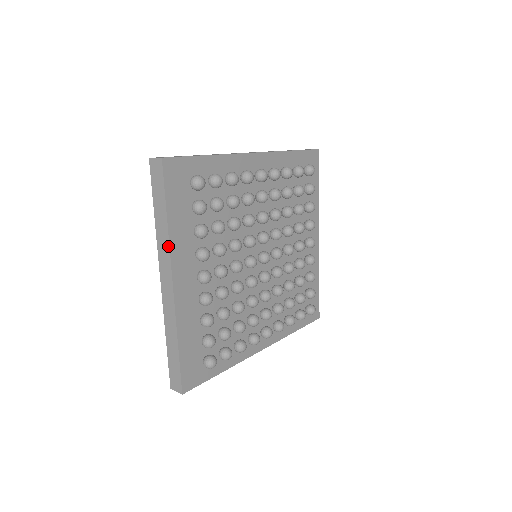
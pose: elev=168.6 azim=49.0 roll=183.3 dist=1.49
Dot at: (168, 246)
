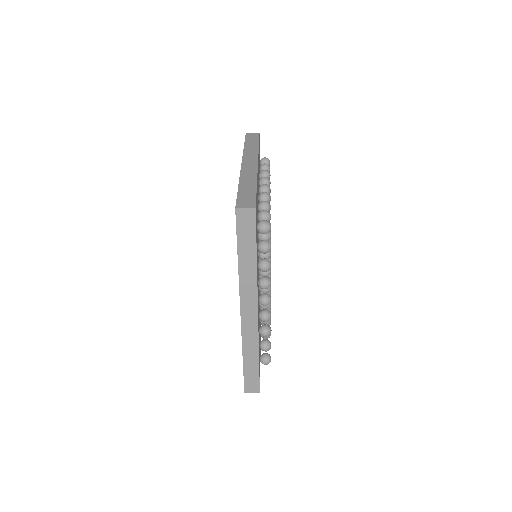
Dot at: (257, 152)
